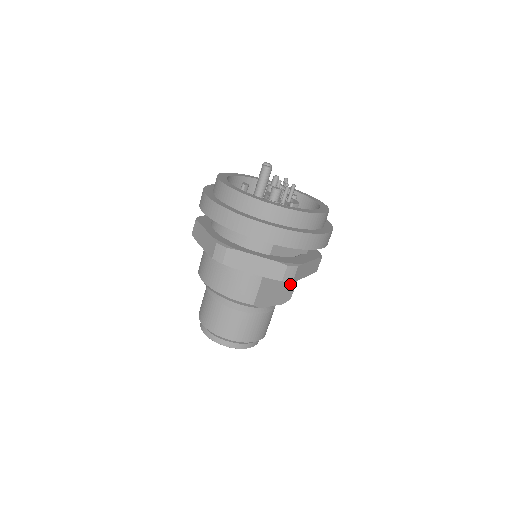
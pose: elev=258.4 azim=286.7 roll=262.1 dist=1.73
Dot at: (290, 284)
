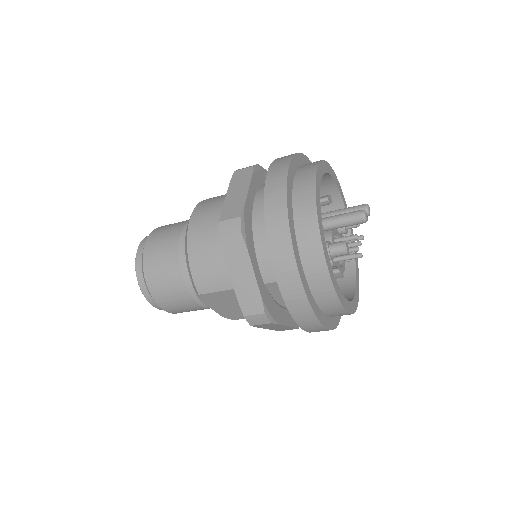
Dot at: occluded
